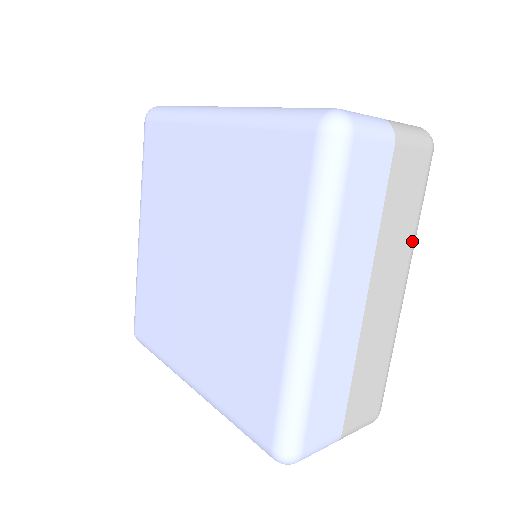
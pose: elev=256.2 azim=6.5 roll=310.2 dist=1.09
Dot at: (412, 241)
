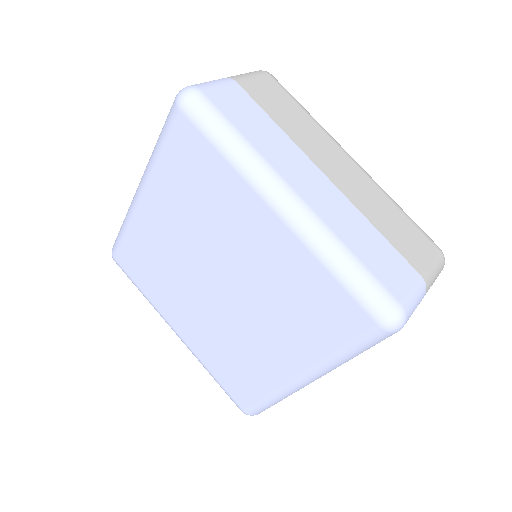
Dot at: occluded
